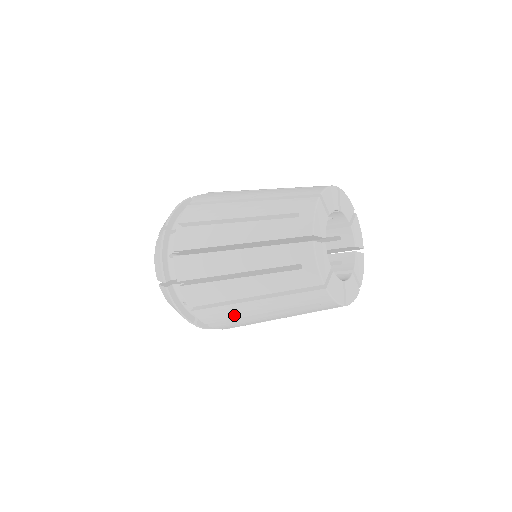
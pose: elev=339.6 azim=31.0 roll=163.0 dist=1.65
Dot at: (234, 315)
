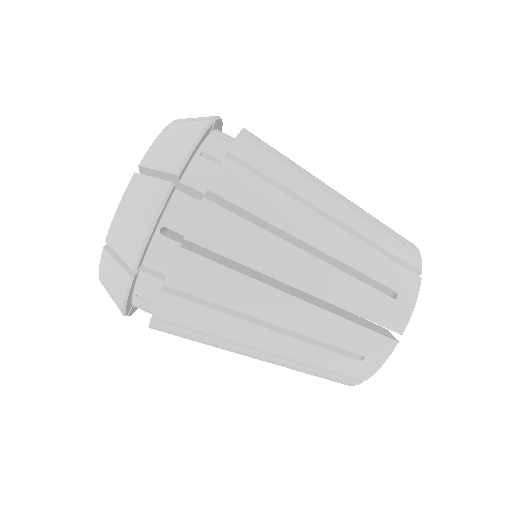
Dot at: (235, 300)
